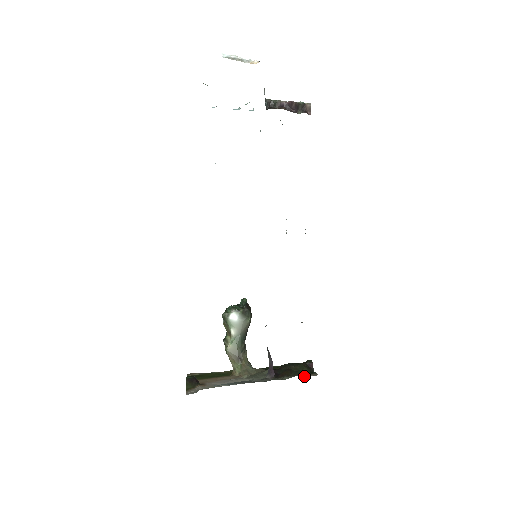
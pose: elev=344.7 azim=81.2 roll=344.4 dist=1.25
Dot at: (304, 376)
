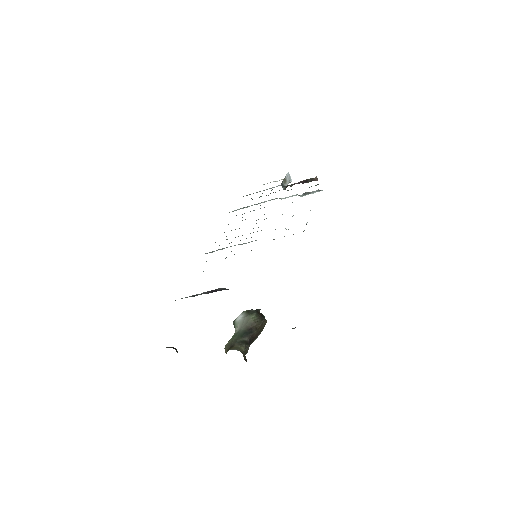
Dot at: occluded
